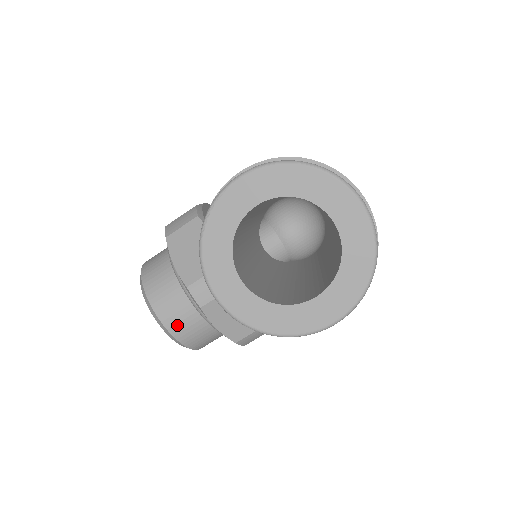
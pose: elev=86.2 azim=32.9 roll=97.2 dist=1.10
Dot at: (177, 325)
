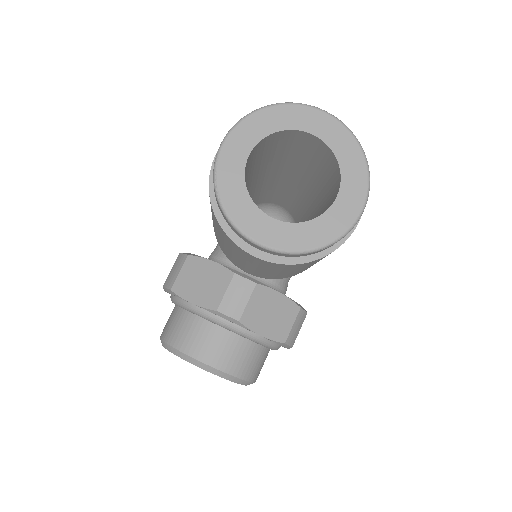
Dot at: (225, 360)
